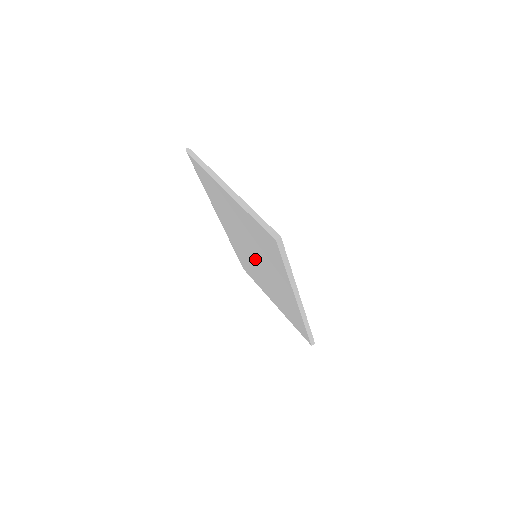
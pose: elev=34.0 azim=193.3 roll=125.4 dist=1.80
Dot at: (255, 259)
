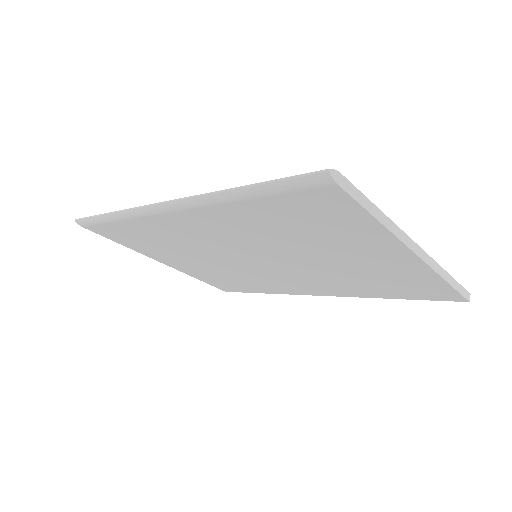
Dot at: (254, 261)
